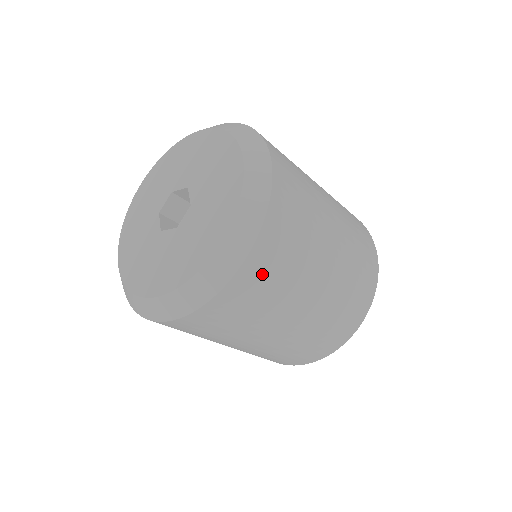
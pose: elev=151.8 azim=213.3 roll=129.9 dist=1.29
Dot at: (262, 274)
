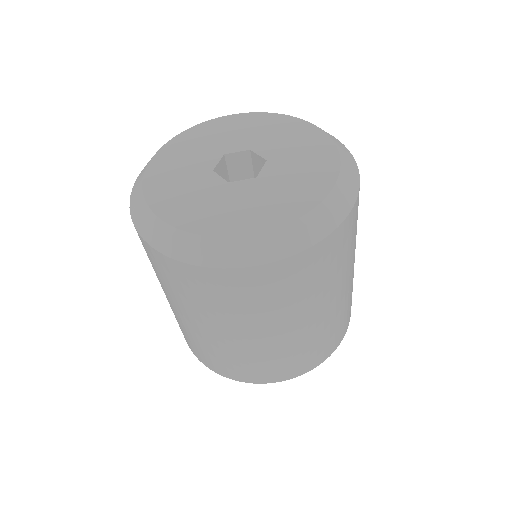
Dot at: (354, 223)
